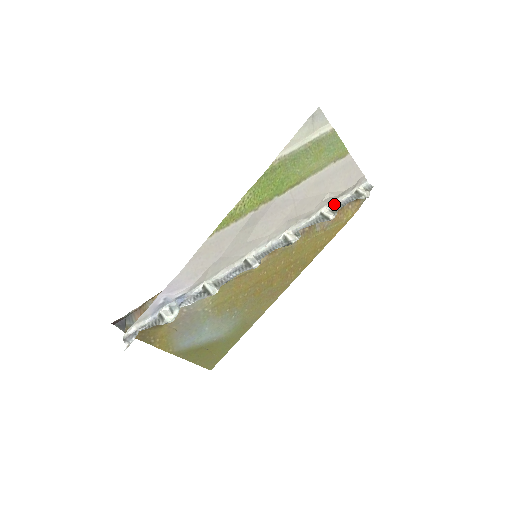
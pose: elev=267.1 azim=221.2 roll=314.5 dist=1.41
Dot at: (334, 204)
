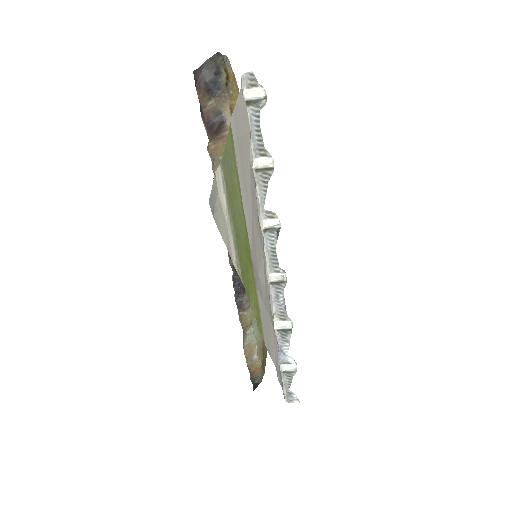
Dot at: (251, 146)
